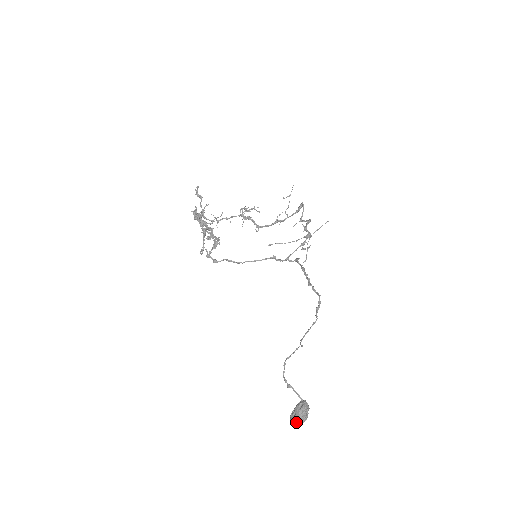
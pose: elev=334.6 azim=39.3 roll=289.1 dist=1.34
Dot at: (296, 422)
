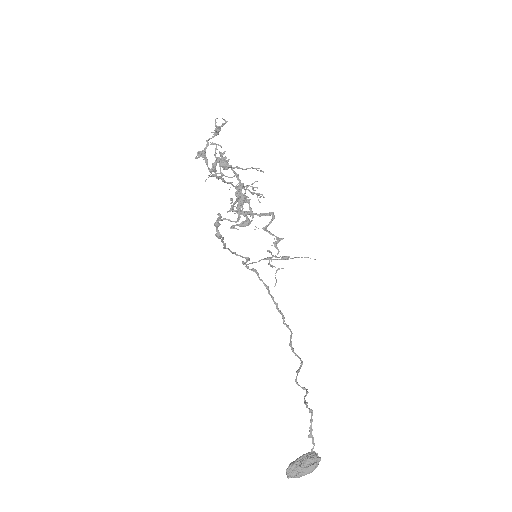
Dot at: (304, 474)
